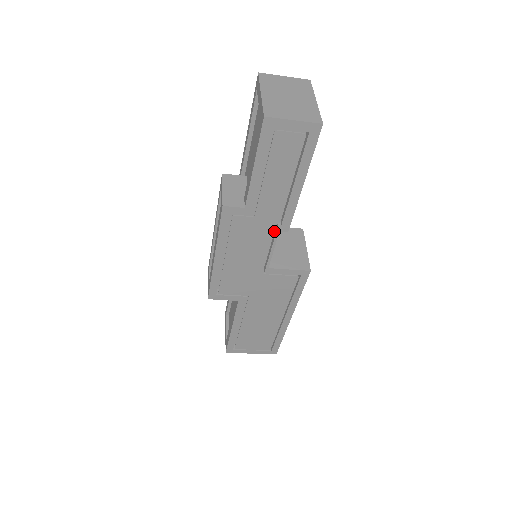
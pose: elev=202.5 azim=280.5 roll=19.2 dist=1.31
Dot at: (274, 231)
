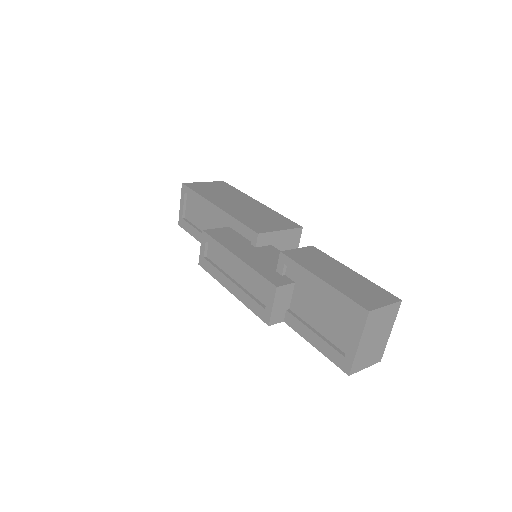
Dot at: occluded
